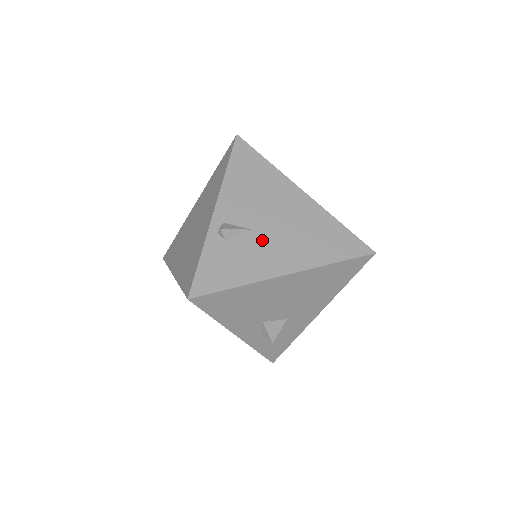
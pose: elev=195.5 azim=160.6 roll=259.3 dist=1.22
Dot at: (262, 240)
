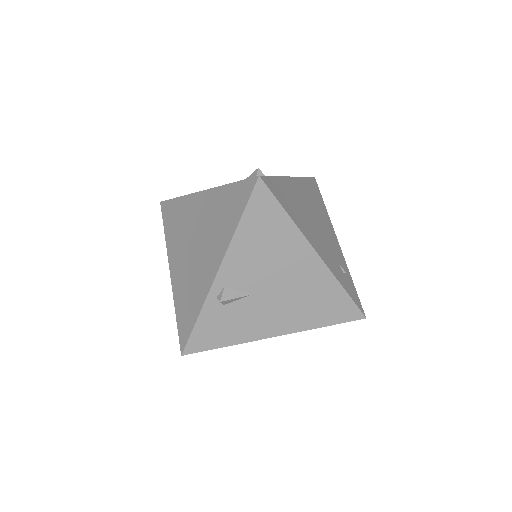
Dot at: (260, 305)
